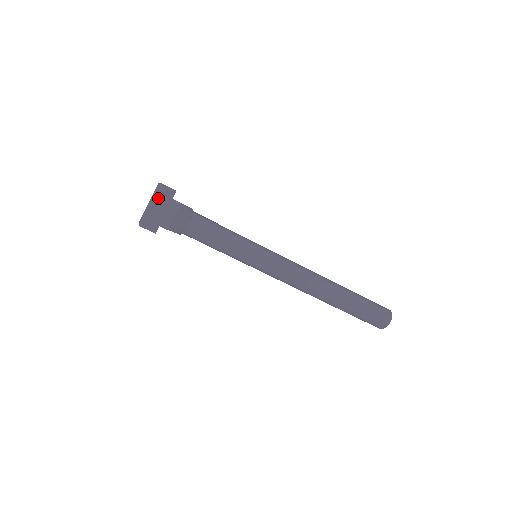
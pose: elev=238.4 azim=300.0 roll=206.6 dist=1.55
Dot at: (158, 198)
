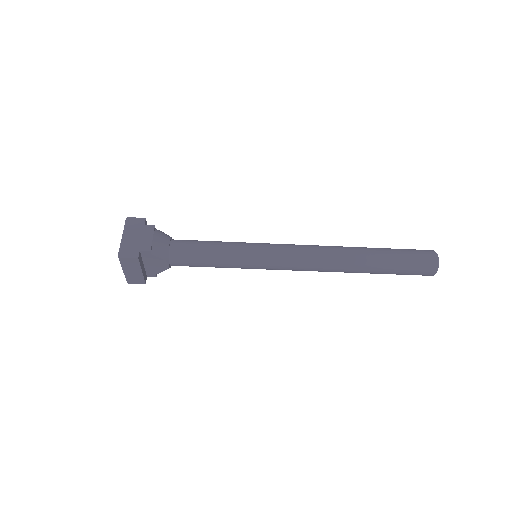
Dot at: (130, 229)
